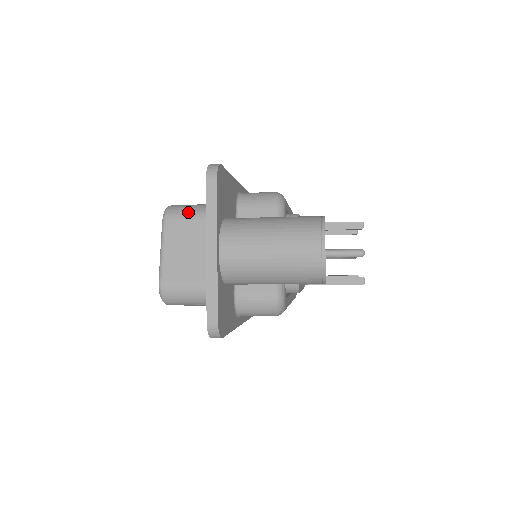
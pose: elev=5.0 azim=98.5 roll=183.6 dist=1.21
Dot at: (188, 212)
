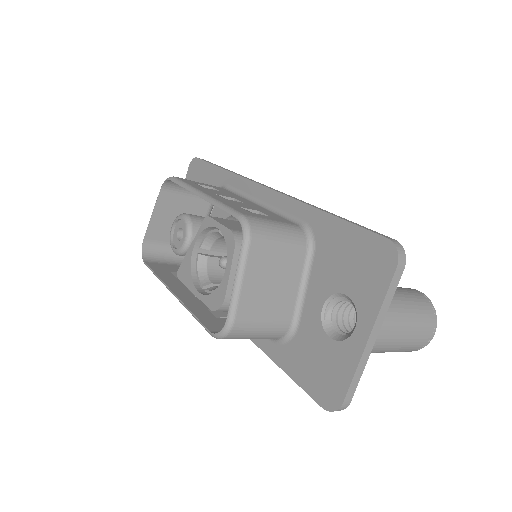
Dot at: (274, 237)
